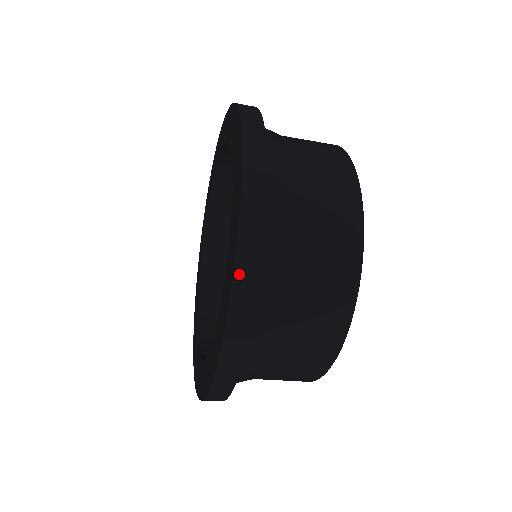
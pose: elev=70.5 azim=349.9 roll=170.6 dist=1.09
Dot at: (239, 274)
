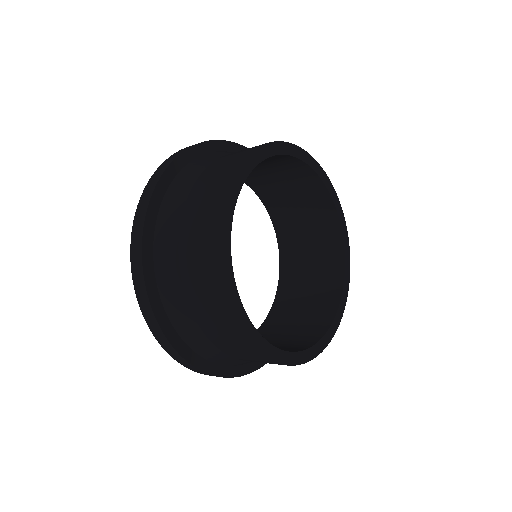
Dot at: (147, 320)
